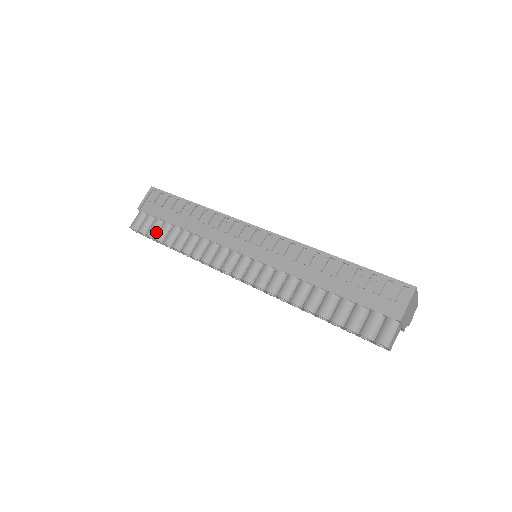
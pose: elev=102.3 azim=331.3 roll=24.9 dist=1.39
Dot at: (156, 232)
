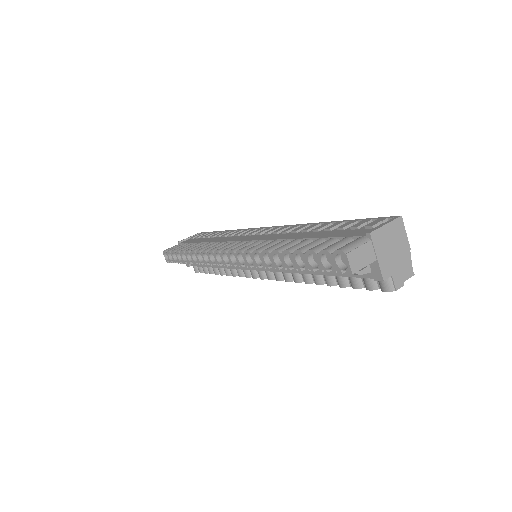
Dot at: occluded
